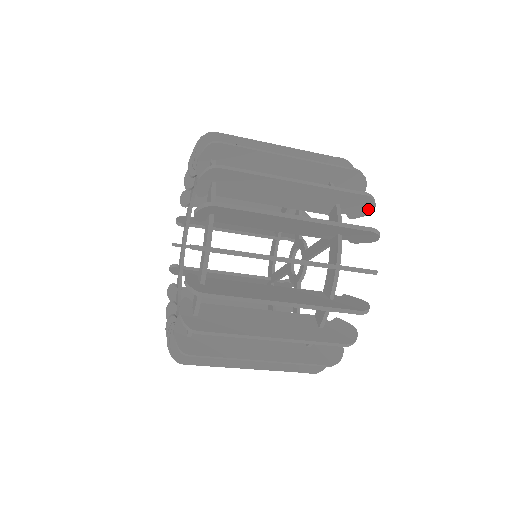
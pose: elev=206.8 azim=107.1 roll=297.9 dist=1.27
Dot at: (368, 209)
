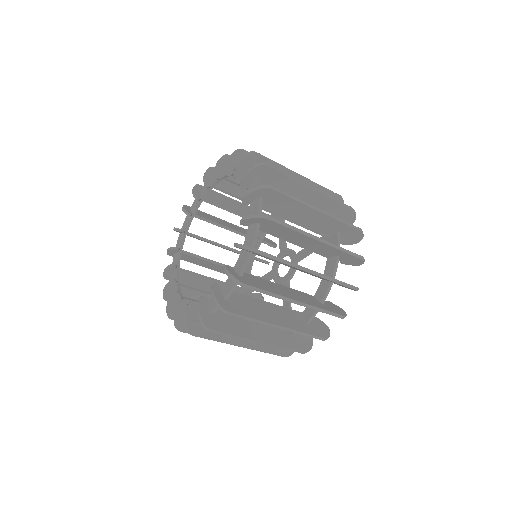
Dot at: (350, 221)
